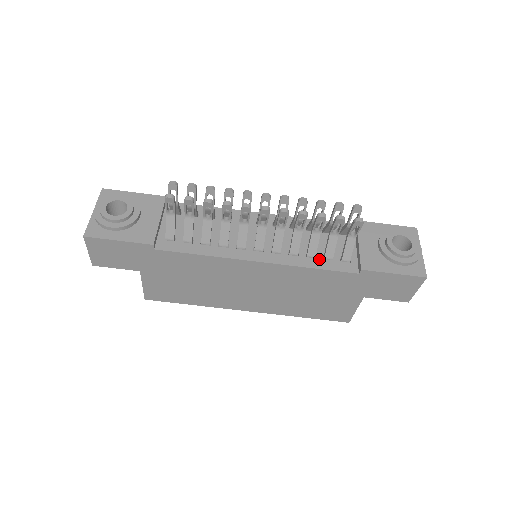
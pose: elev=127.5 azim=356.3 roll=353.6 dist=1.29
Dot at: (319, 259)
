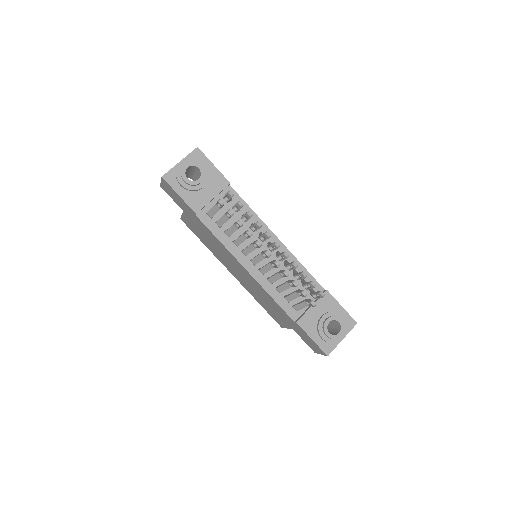
Dot at: (281, 295)
